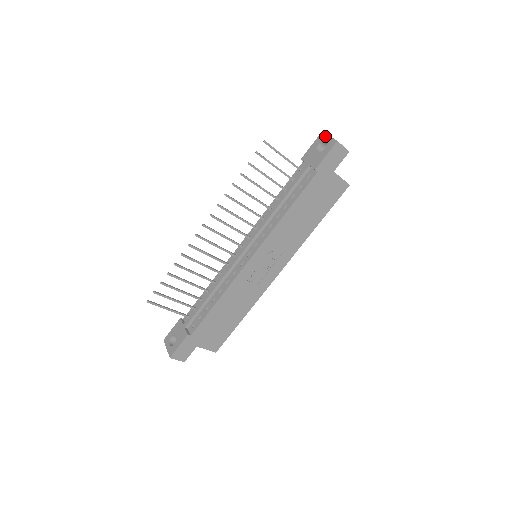
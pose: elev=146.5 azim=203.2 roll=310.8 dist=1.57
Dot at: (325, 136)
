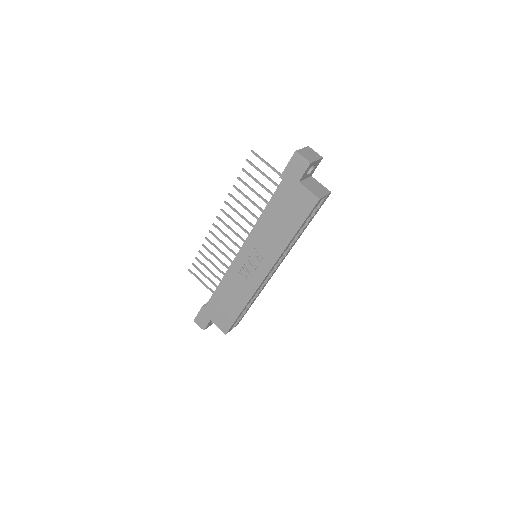
Dot at: occluded
